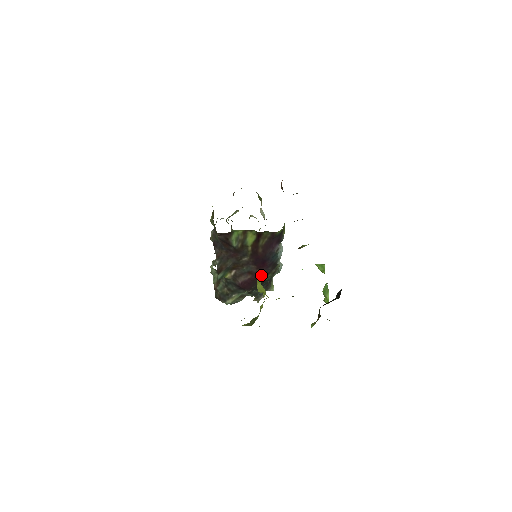
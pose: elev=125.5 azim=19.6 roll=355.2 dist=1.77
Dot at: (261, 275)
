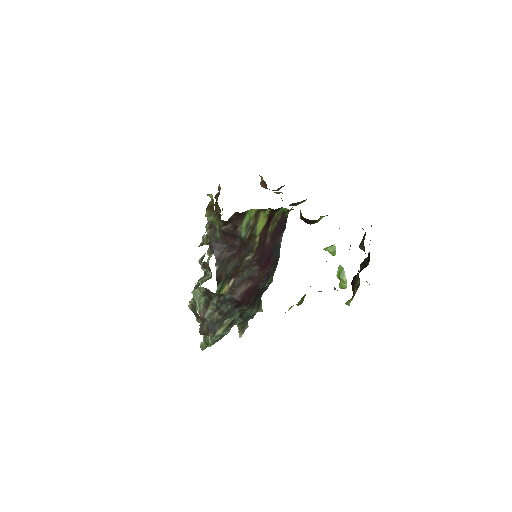
Dot at: (262, 279)
